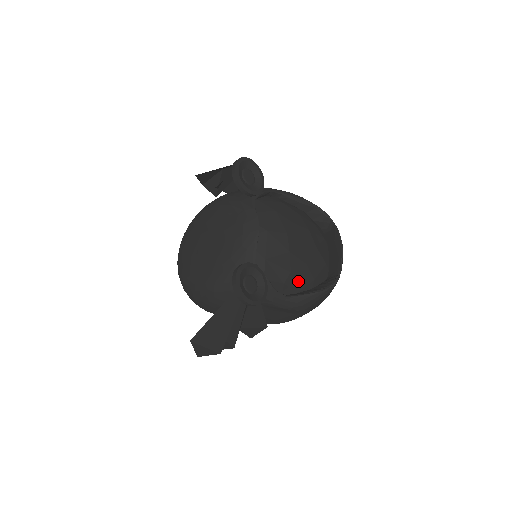
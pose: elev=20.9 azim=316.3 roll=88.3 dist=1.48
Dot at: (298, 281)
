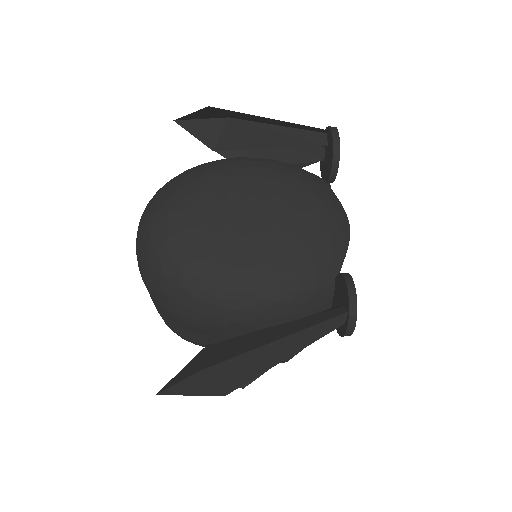
Dot at: occluded
